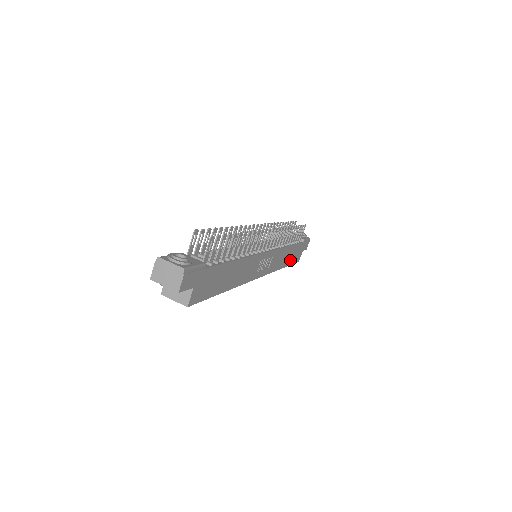
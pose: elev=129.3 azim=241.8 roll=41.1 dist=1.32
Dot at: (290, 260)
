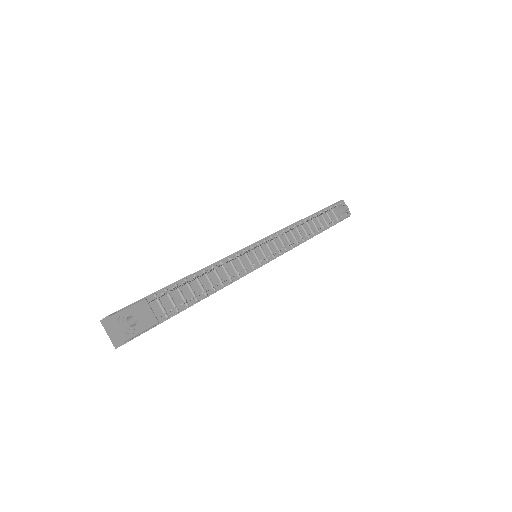
Dot at: occluded
